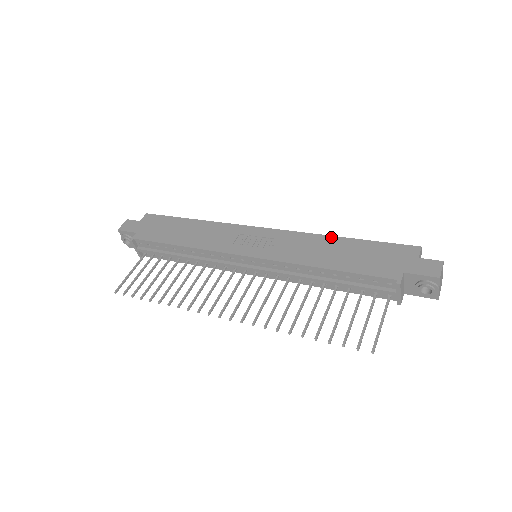
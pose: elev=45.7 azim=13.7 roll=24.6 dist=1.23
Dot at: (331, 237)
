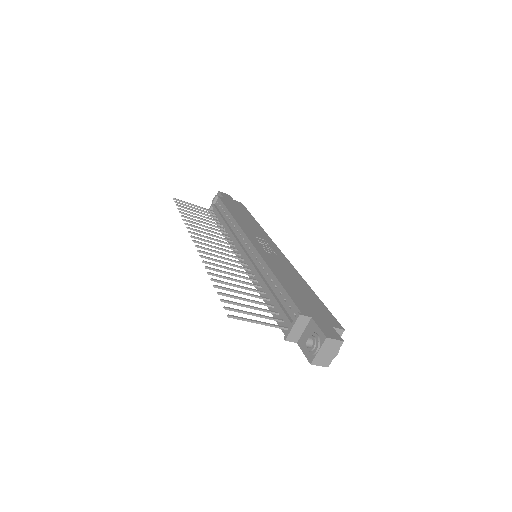
Dot at: (305, 282)
